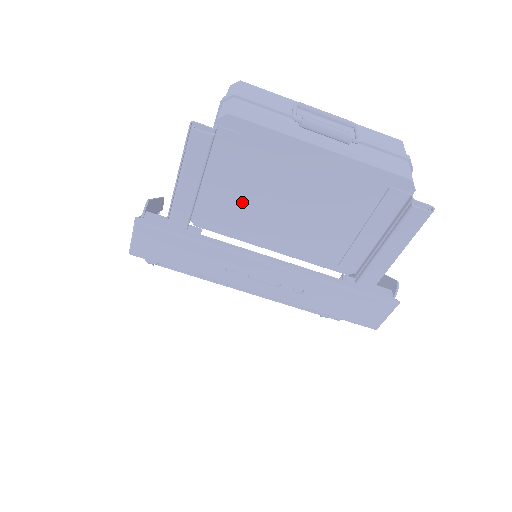
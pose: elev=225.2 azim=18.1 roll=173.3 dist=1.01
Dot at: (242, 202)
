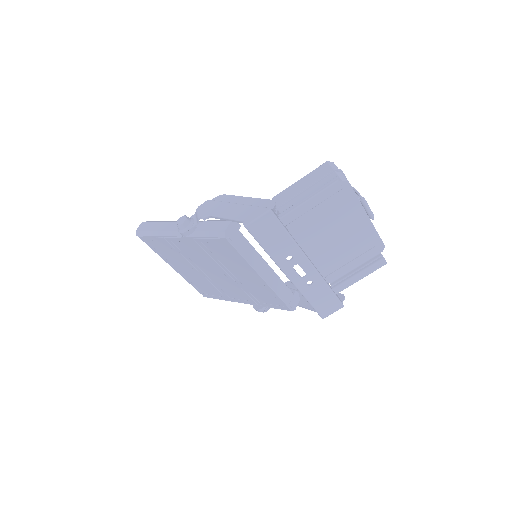
Dot at: (315, 224)
